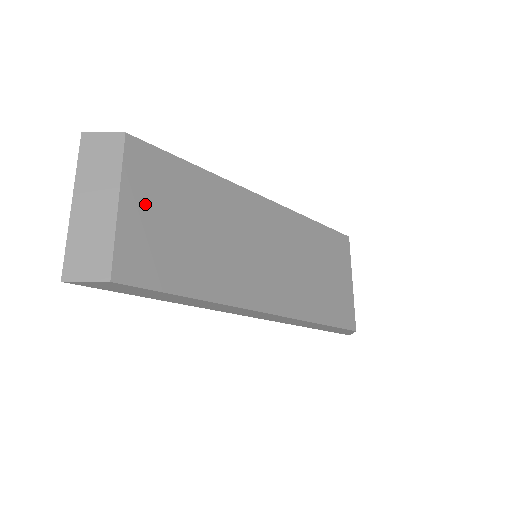
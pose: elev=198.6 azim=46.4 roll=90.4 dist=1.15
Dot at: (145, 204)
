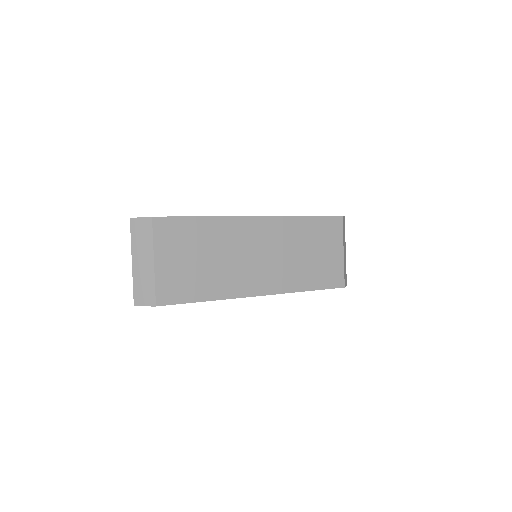
Dot at: (170, 256)
